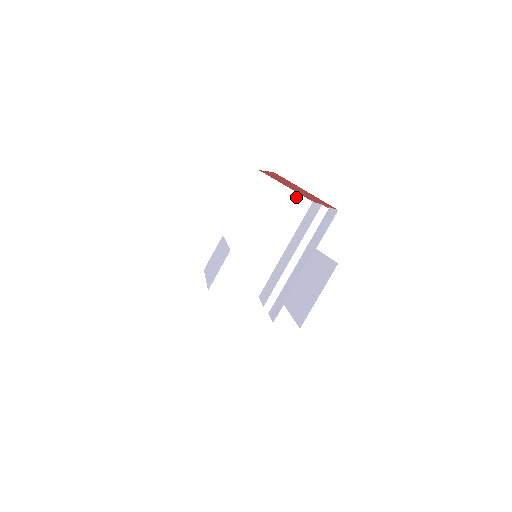
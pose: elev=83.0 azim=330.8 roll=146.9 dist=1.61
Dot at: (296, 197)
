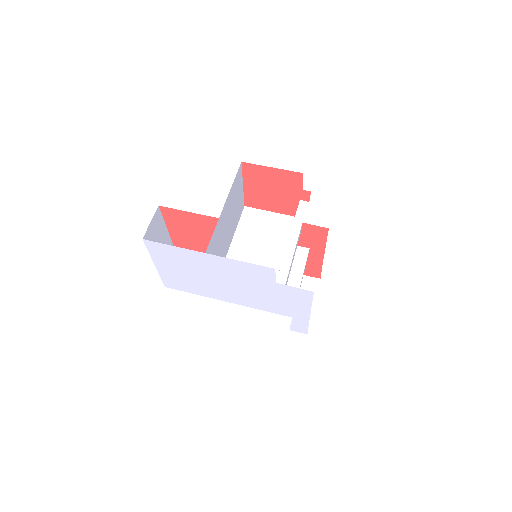
Dot at: (282, 217)
